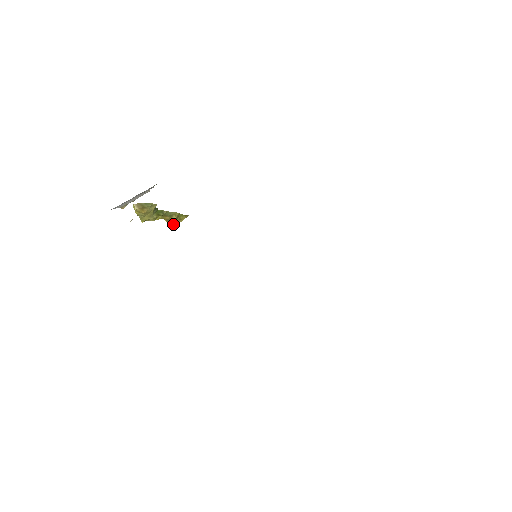
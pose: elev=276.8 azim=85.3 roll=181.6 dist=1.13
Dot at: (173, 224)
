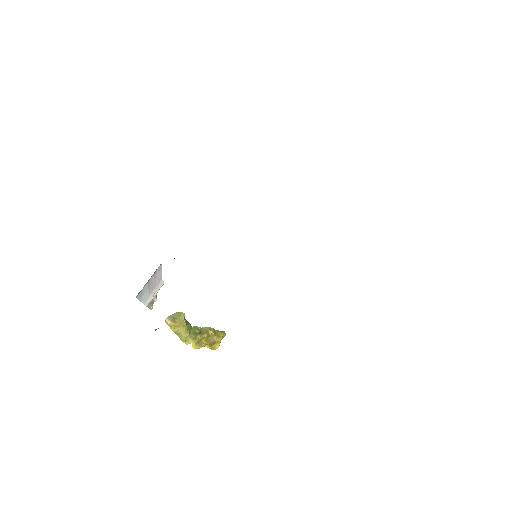
Dot at: (217, 348)
